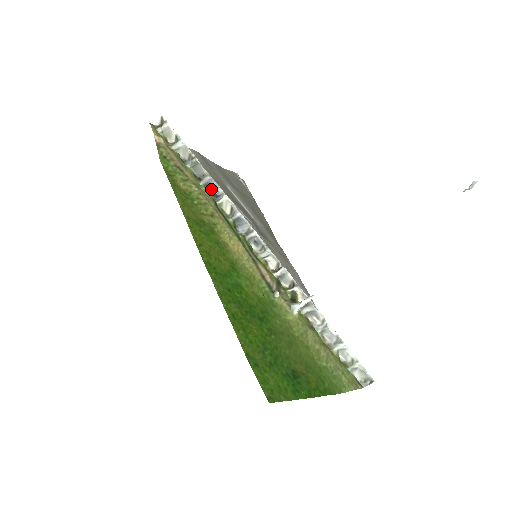
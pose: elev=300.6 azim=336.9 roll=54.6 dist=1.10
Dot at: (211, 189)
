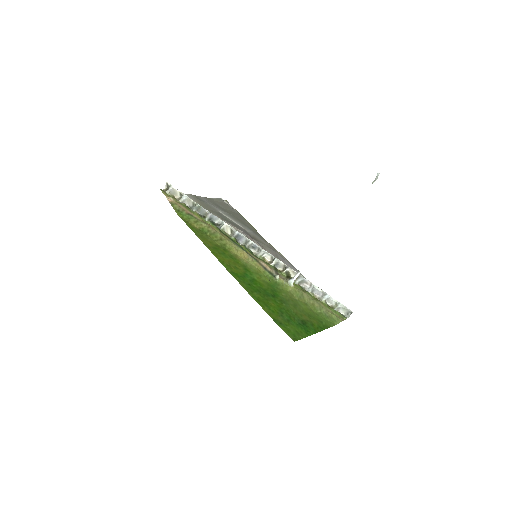
Dot at: (214, 221)
